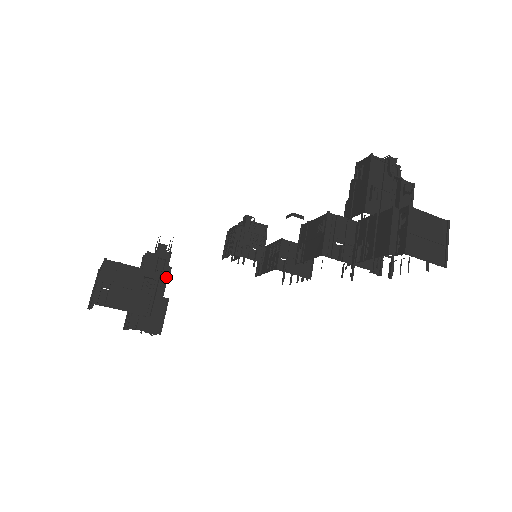
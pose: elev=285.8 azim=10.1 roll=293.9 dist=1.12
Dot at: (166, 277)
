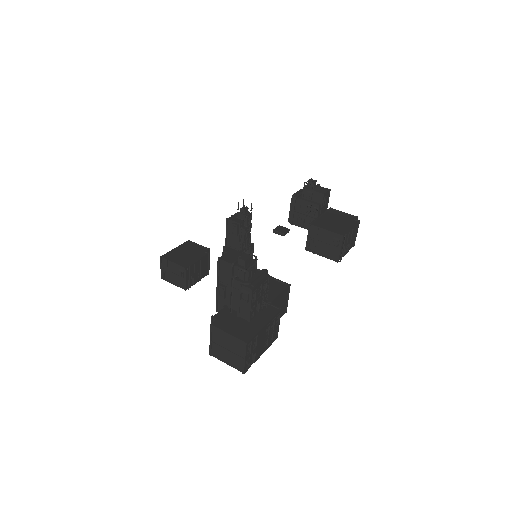
Dot at: (242, 236)
